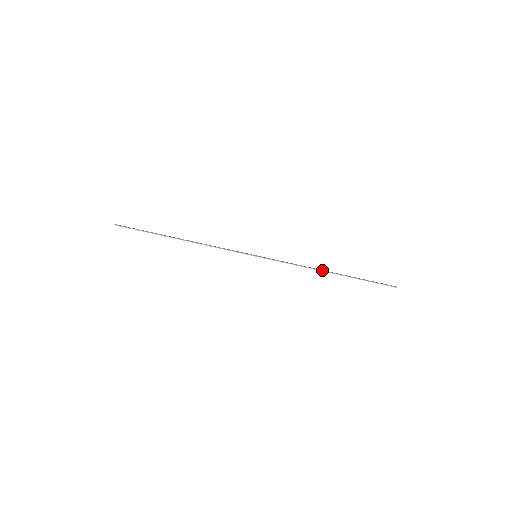
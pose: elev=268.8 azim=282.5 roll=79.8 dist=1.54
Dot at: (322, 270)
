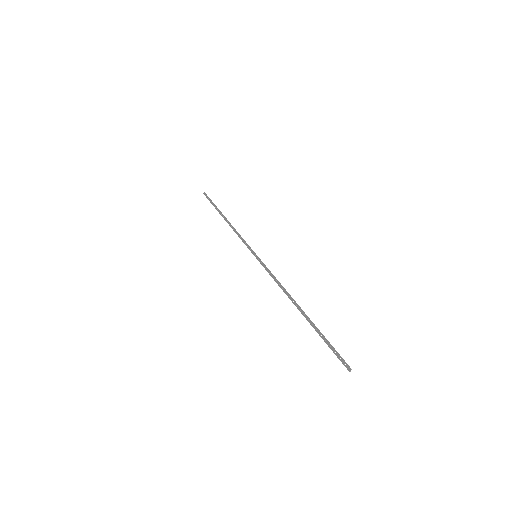
Dot at: occluded
